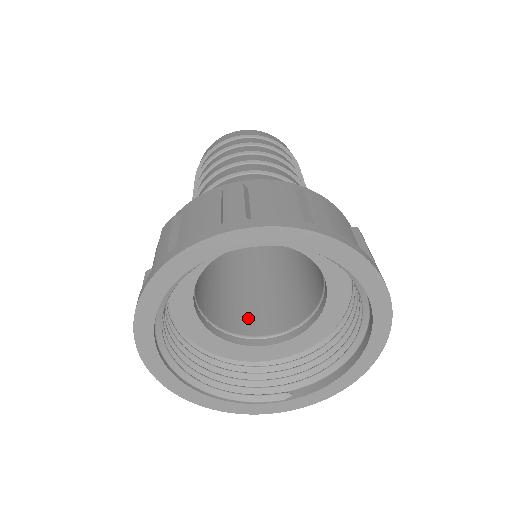
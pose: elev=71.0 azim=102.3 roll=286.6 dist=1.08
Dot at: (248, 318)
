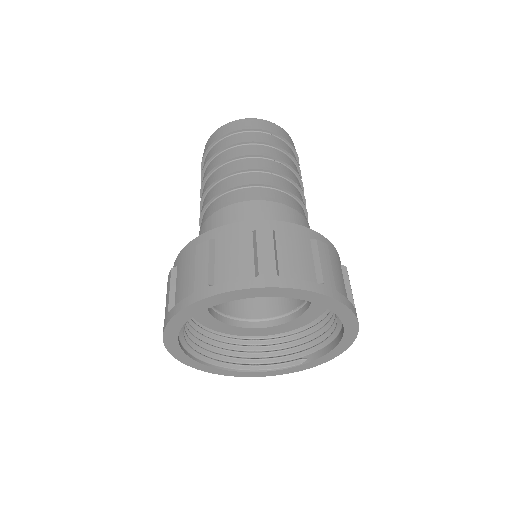
Dot at: (266, 301)
